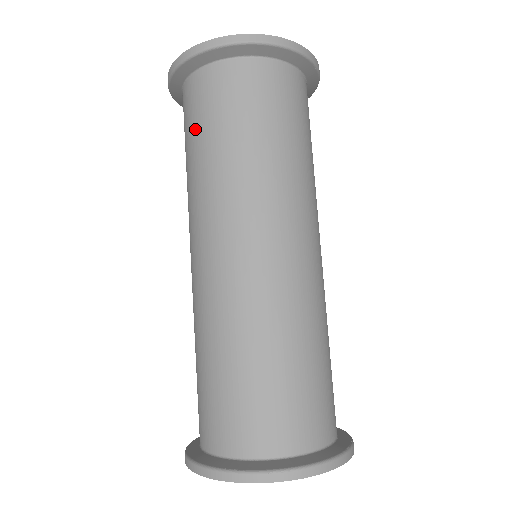
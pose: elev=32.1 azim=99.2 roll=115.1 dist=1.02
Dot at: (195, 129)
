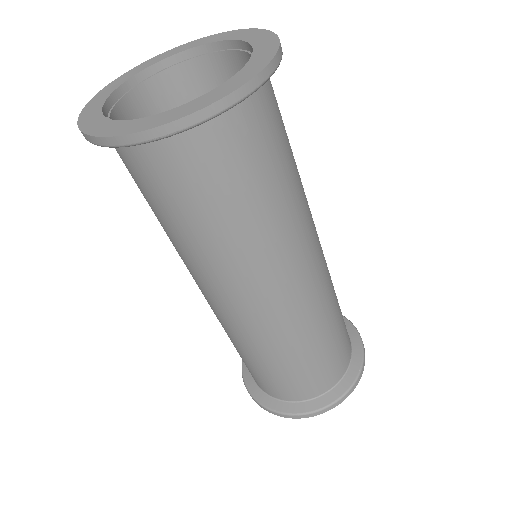
Dot at: (145, 198)
